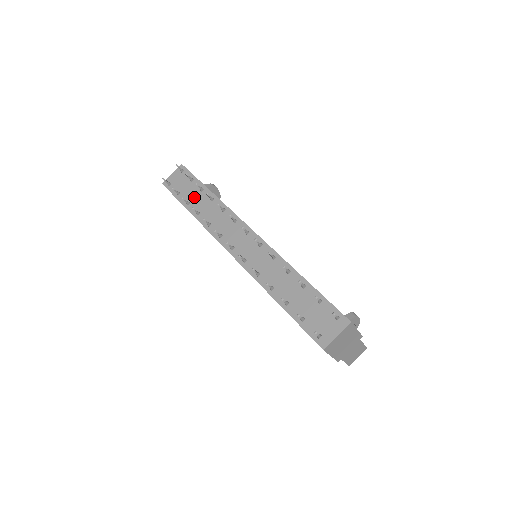
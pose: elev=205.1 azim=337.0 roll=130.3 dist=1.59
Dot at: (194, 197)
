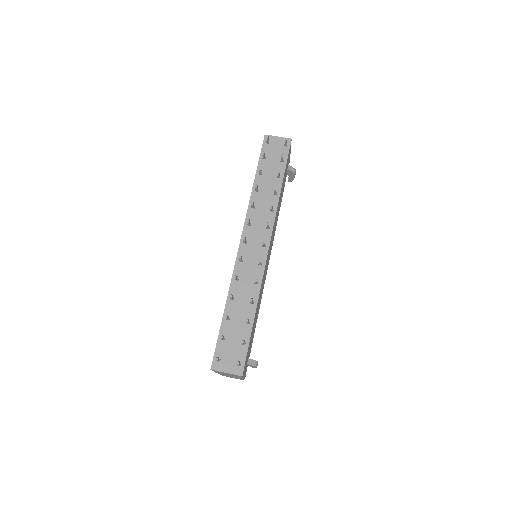
Dot at: (269, 175)
